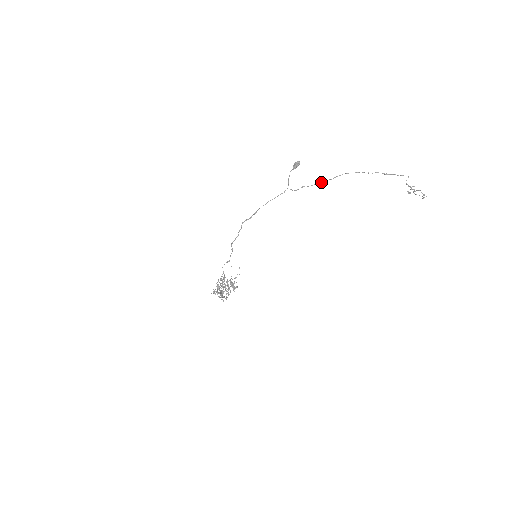
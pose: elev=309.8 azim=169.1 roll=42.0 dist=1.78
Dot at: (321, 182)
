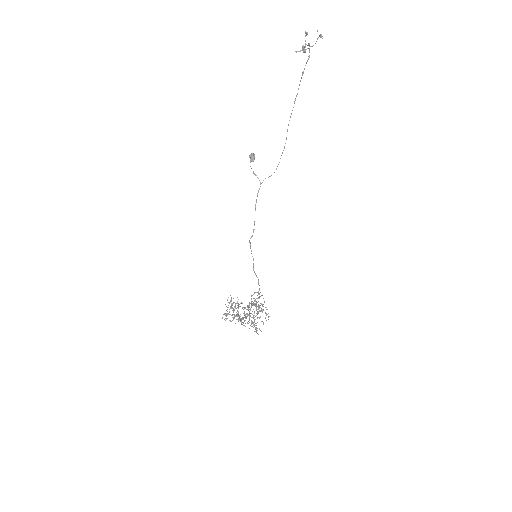
Dot at: occluded
